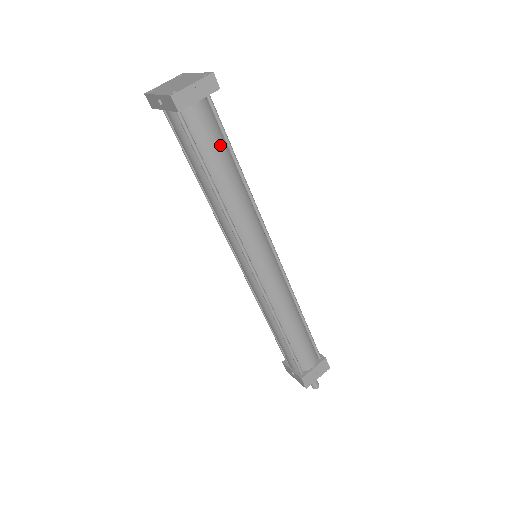
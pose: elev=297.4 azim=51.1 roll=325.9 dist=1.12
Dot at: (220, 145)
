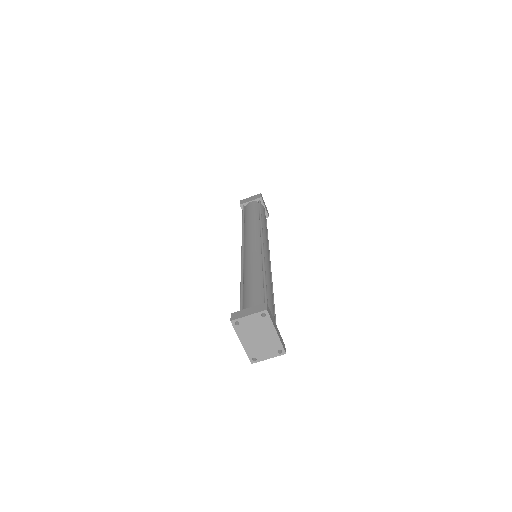
Dot at: occluded
